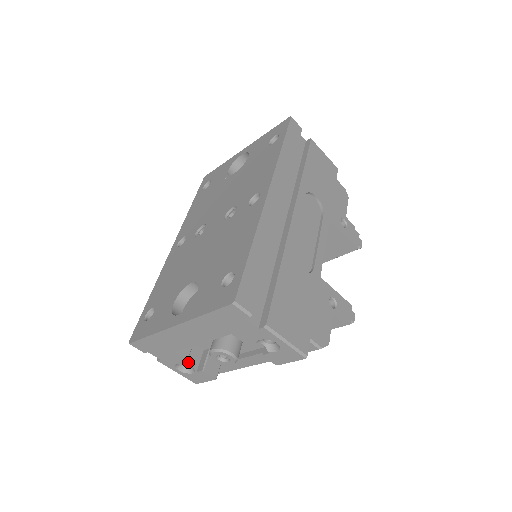
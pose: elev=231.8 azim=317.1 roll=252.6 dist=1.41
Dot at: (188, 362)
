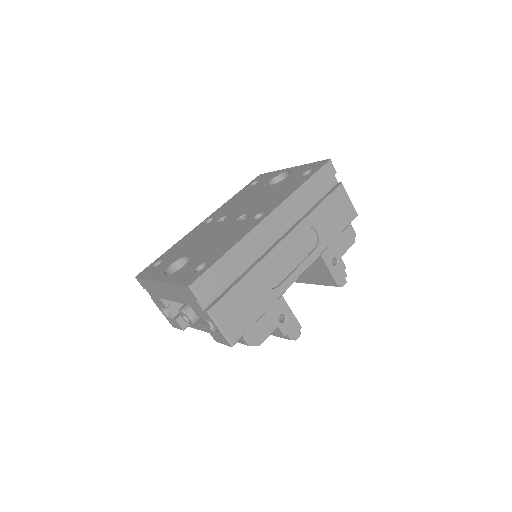
Dot at: (169, 309)
